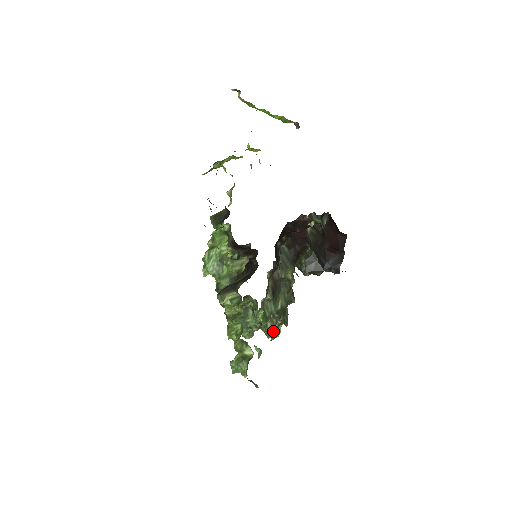
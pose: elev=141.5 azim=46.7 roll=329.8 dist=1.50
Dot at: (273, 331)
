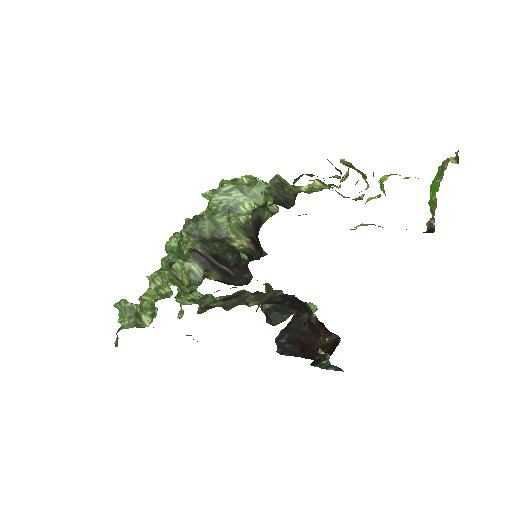
Dot at: occluded
